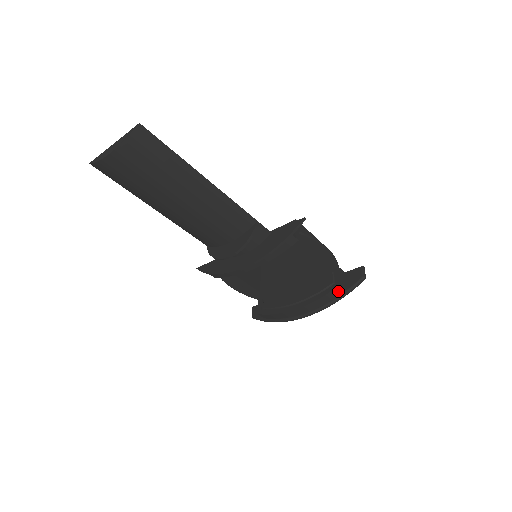
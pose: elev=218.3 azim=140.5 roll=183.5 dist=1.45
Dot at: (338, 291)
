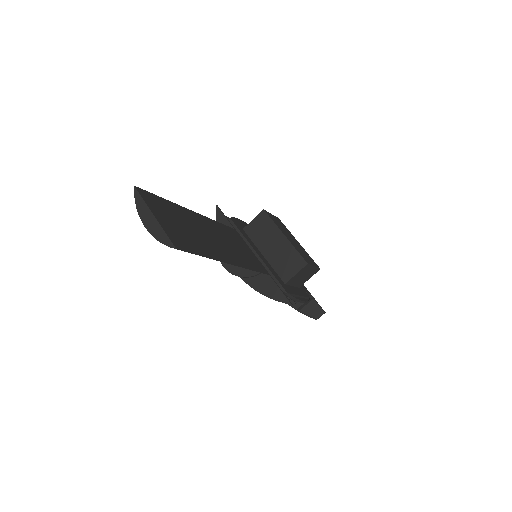
Dot at: occluded
